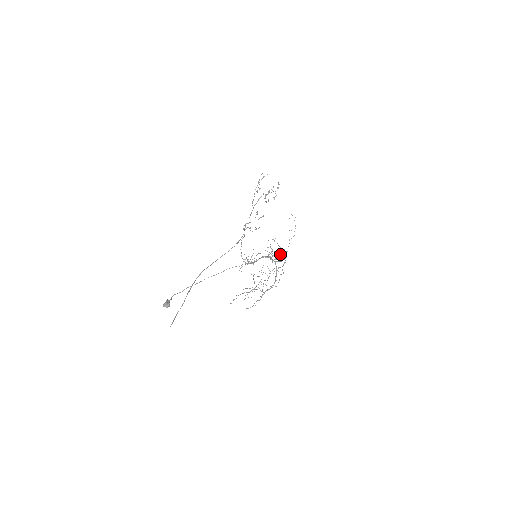
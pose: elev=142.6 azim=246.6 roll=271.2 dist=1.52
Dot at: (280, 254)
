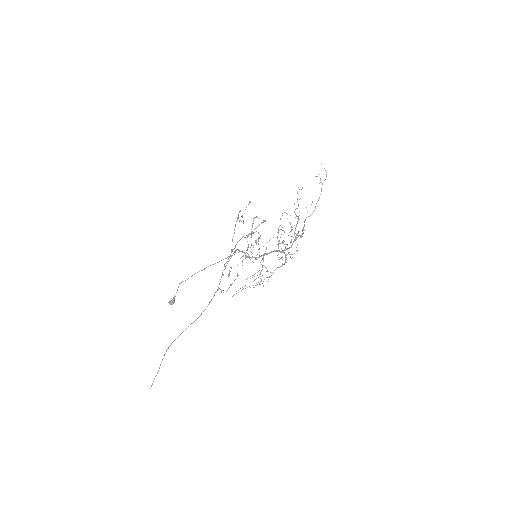
Dot at: occluded
